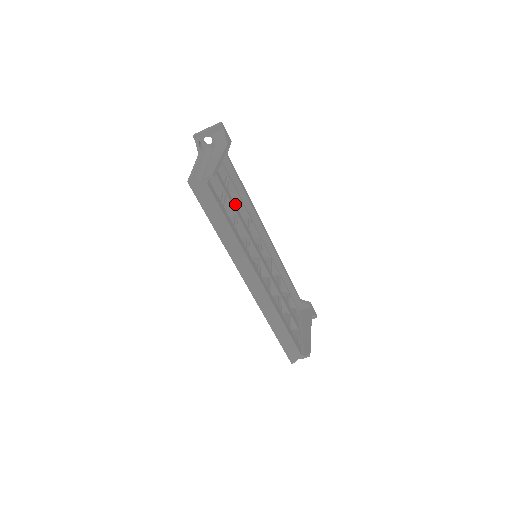
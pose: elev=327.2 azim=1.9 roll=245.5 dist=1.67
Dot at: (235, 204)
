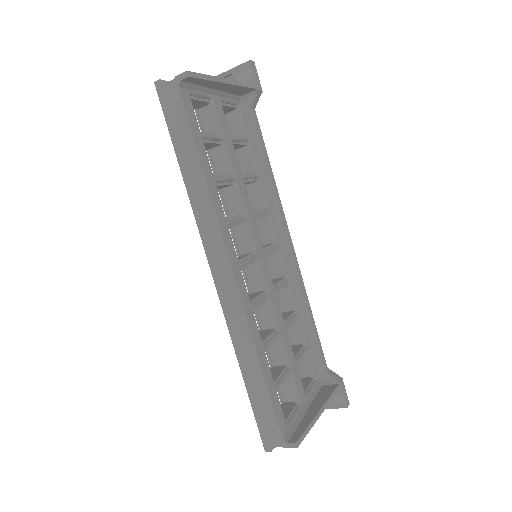
Dot at: occluded
